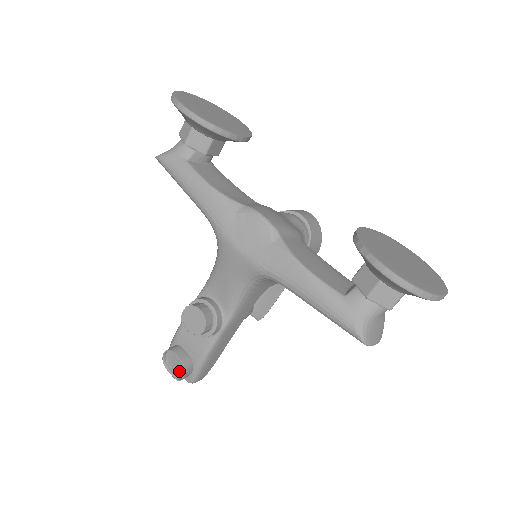
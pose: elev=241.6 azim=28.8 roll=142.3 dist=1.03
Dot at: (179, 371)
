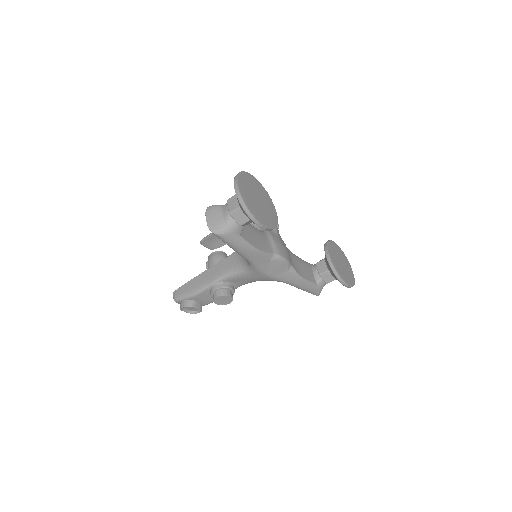
Dot at: (191, 310)
